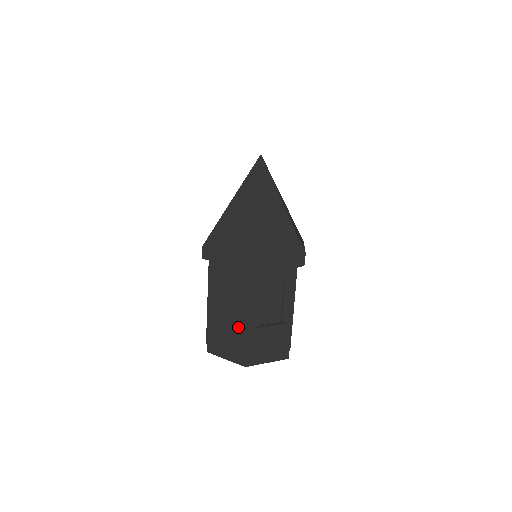
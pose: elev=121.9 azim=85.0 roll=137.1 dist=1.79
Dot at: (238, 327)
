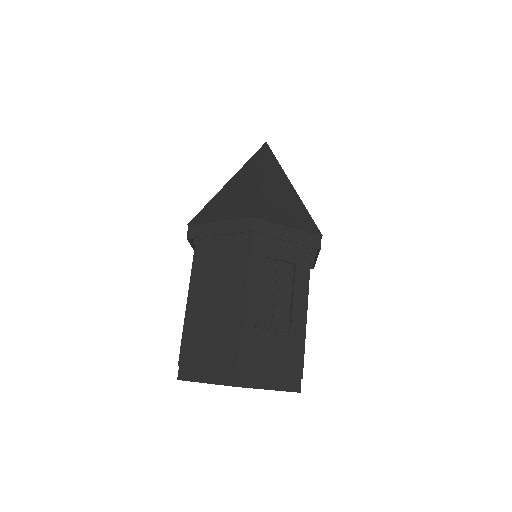
Dot at: (228, 323)
